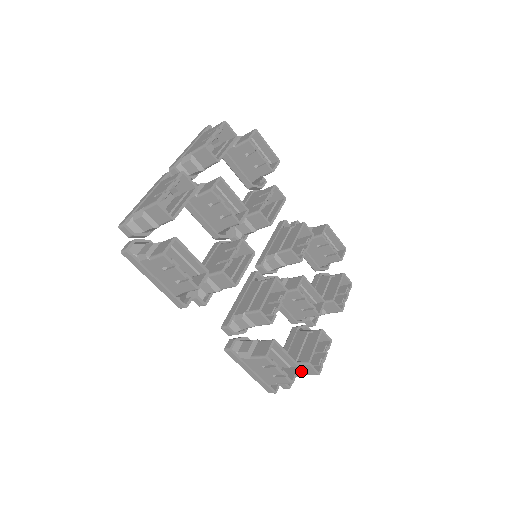
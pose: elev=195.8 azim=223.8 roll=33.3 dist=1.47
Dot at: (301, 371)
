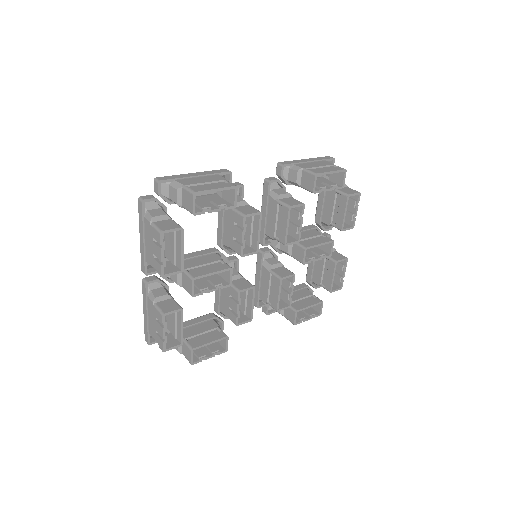
Dot at: occluded
